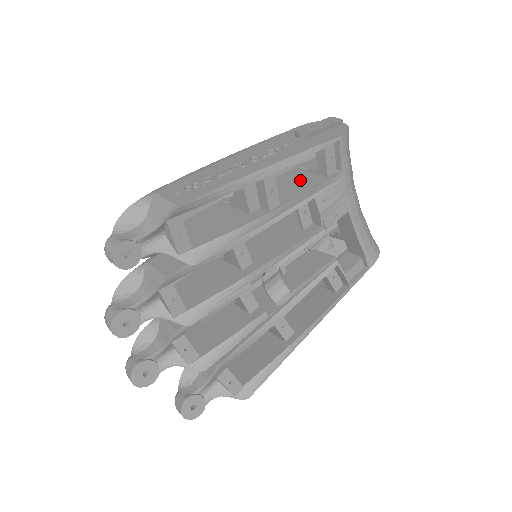
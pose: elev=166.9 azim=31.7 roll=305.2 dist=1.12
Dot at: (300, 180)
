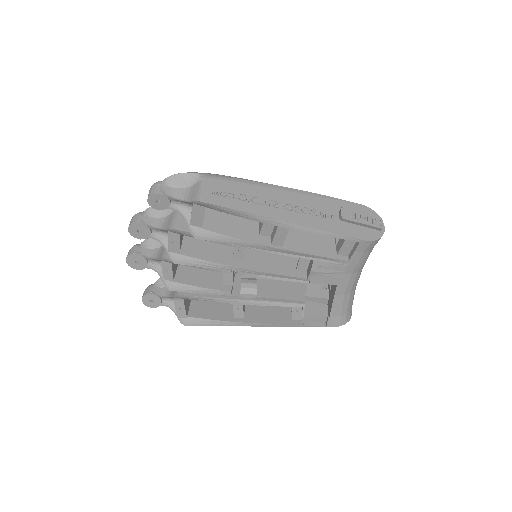
Dot at: (320, 239)
